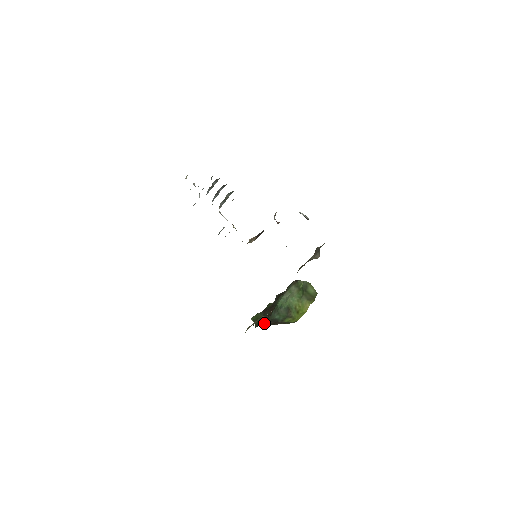
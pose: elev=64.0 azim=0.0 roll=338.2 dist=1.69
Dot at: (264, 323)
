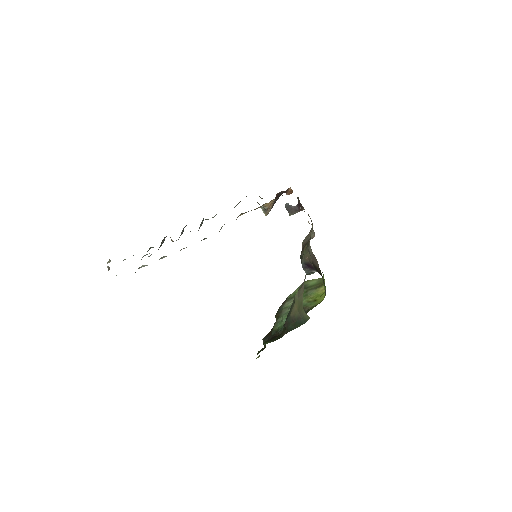
Dot at: occluded
